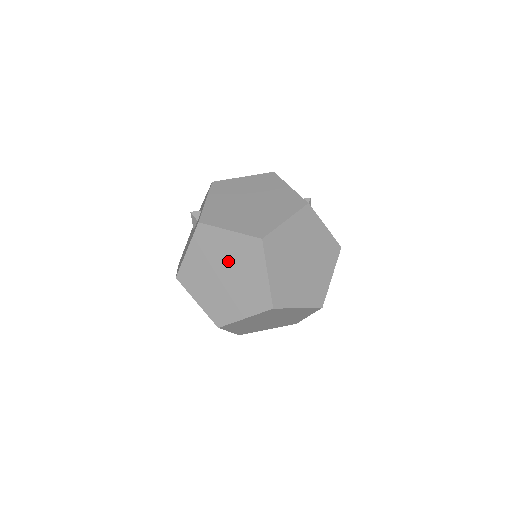
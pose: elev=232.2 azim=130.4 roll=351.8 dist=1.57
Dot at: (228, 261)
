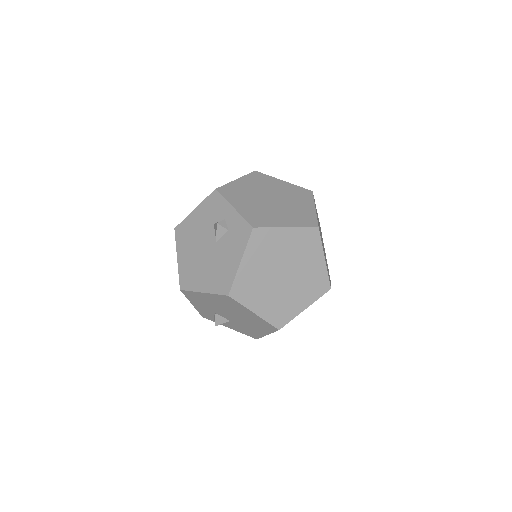
Dot at: (287, 258)
